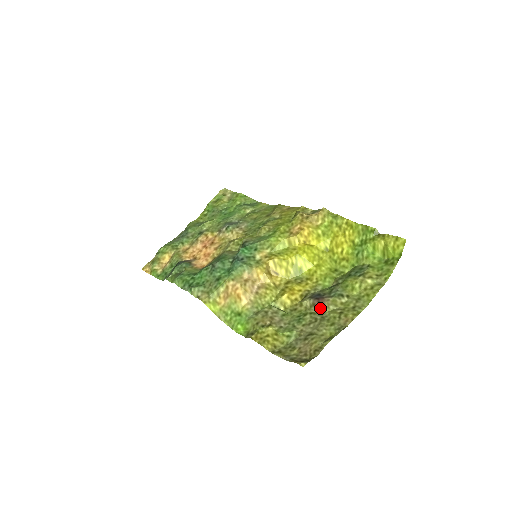
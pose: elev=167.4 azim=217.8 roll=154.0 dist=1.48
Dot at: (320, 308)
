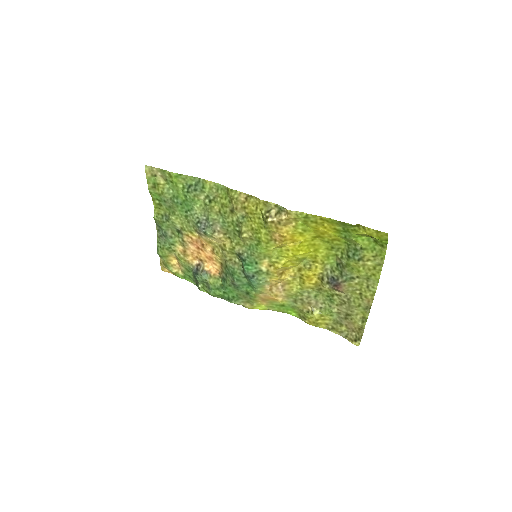
Dot at: (342, 292)
